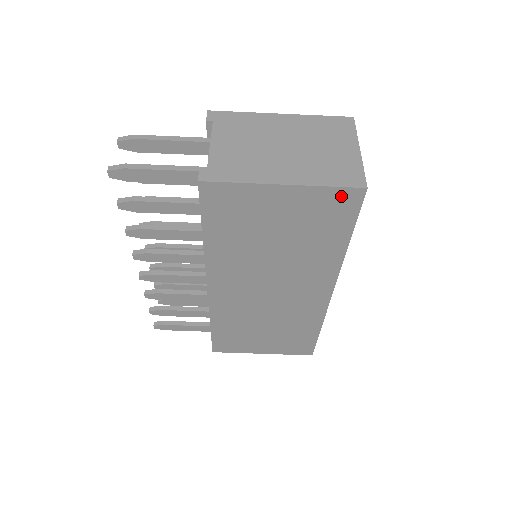
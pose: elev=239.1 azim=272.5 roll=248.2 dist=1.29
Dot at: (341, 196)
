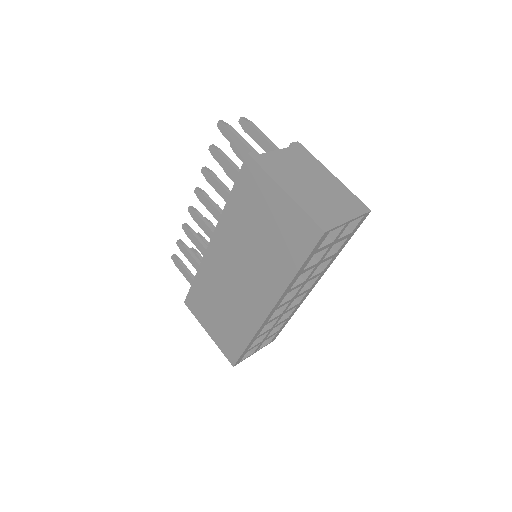
Dot at: (309, 226)
